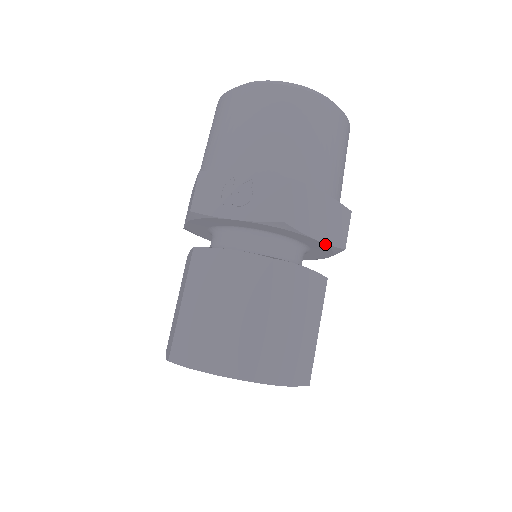
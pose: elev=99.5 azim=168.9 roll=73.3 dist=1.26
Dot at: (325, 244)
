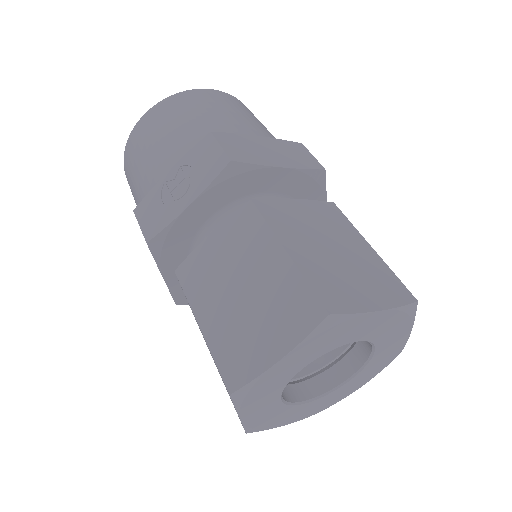
Dot at: (298, 170)
